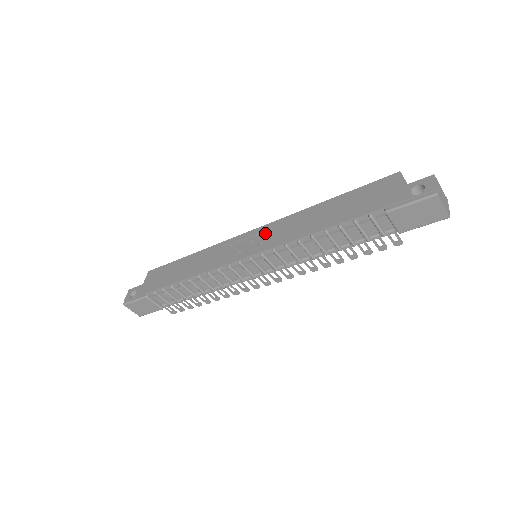
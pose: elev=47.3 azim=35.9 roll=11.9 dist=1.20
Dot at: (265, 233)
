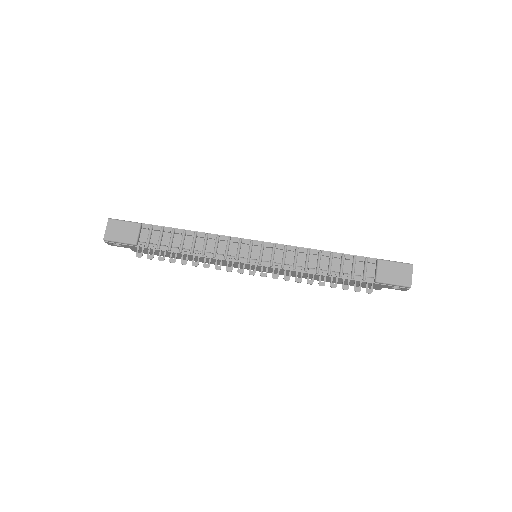
Dot at: occluded
